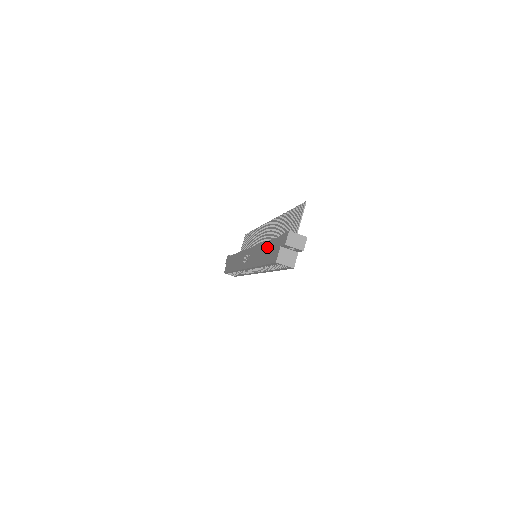
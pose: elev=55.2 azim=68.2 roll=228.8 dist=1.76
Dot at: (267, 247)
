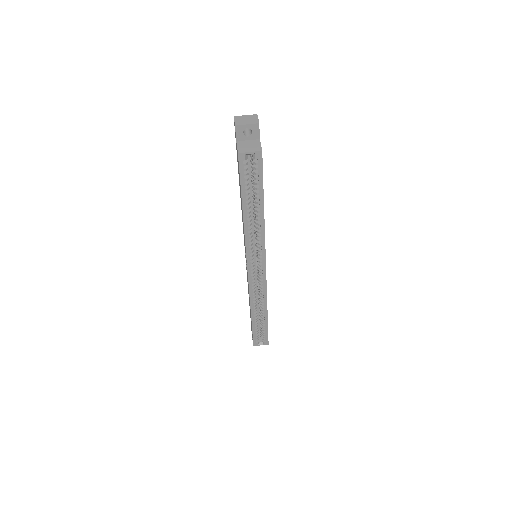
Dot at: occluded
